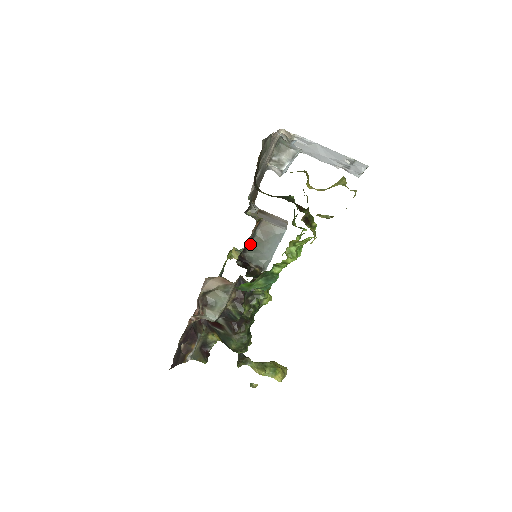
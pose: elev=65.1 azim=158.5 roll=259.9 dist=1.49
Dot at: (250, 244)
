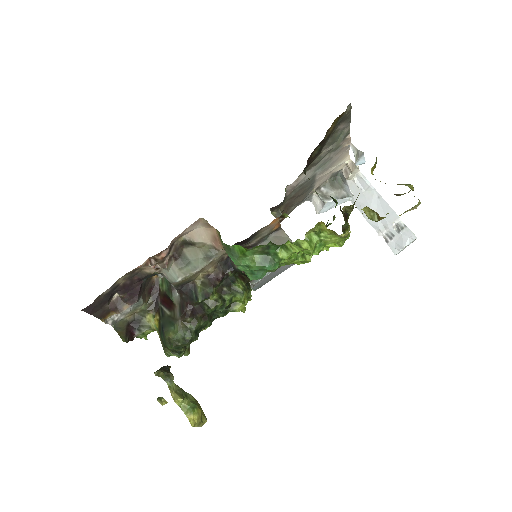
Dot at: (255, 246)
